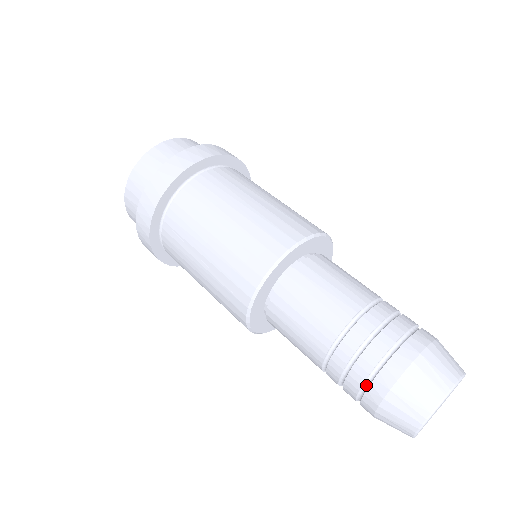
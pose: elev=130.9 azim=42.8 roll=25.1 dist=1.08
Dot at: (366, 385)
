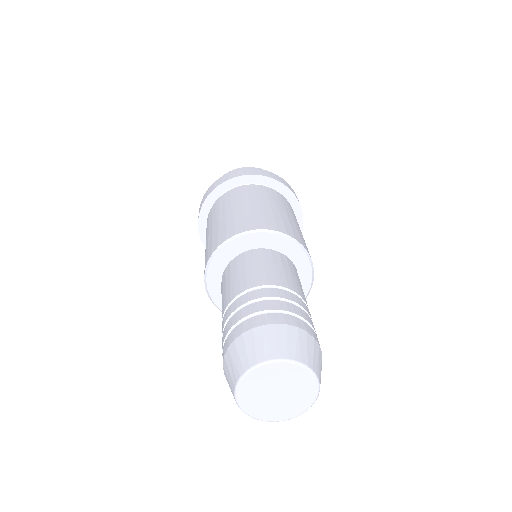
Dot at: (240, 324)
